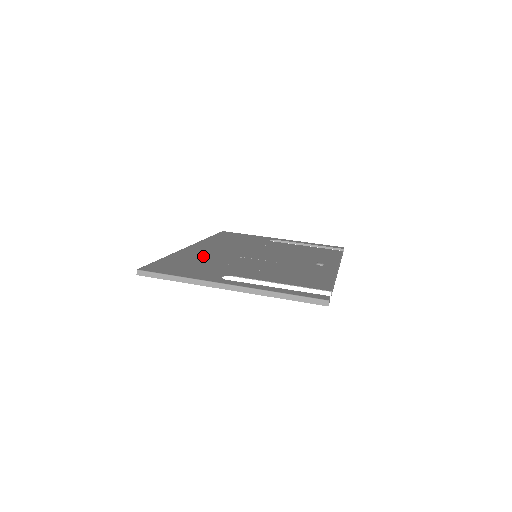
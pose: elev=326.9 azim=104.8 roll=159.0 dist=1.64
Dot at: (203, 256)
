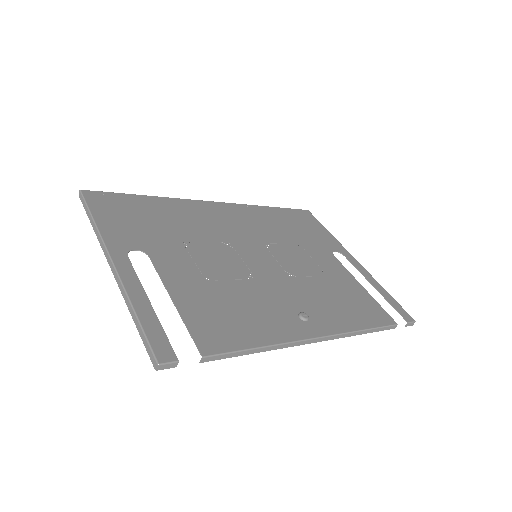
Dot at: (191, 219)
